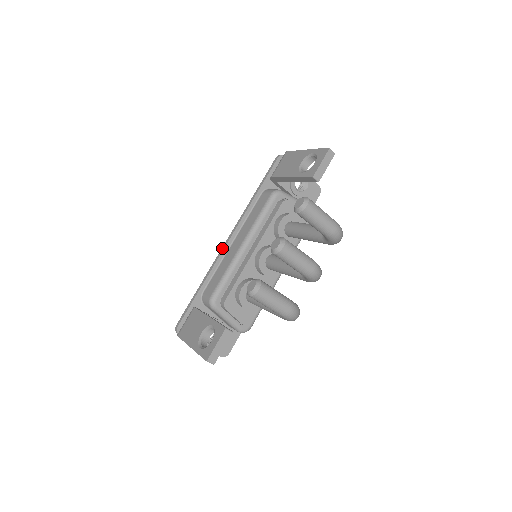
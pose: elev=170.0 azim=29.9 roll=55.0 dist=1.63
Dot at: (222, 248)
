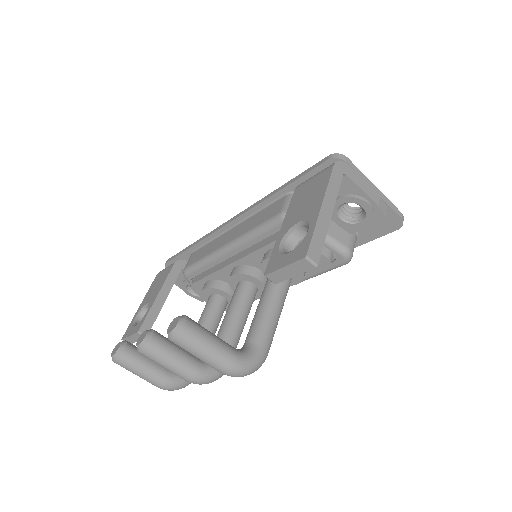
Dot at: (222, 225)
